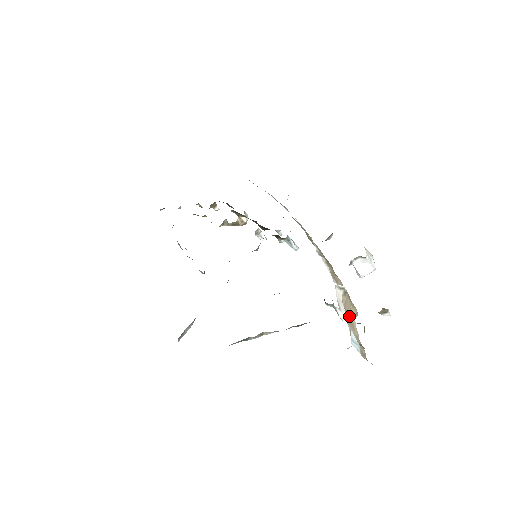
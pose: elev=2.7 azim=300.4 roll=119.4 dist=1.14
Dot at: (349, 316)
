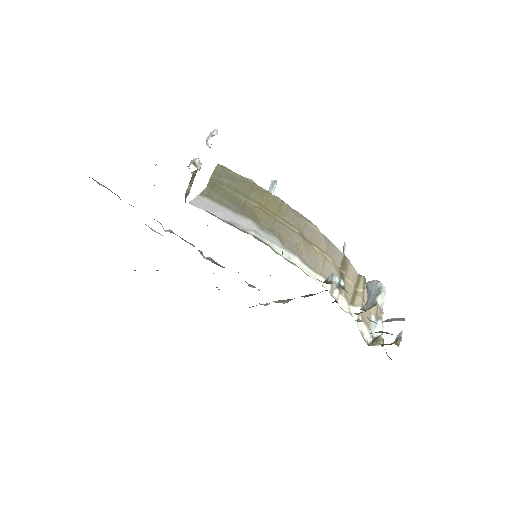
Dot at: (365, 312)
